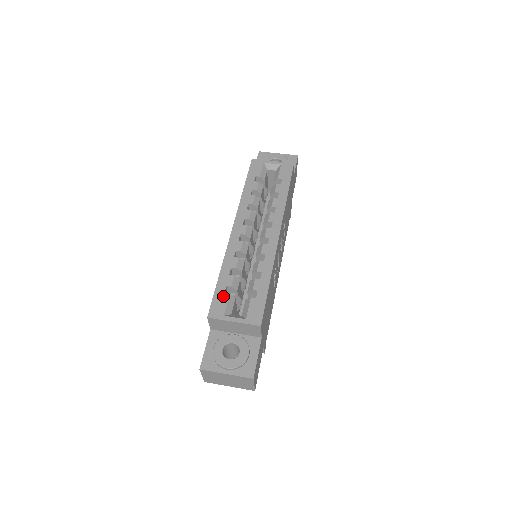
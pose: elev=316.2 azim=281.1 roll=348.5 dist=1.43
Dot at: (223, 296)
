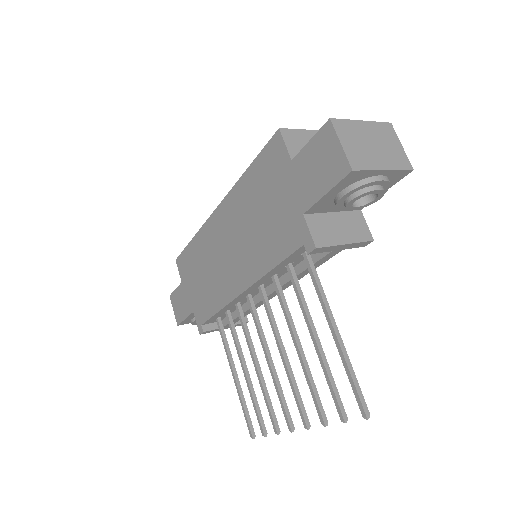
Dot at: occluded
